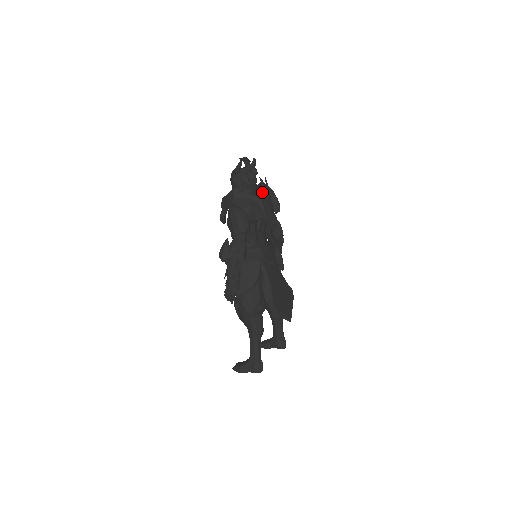
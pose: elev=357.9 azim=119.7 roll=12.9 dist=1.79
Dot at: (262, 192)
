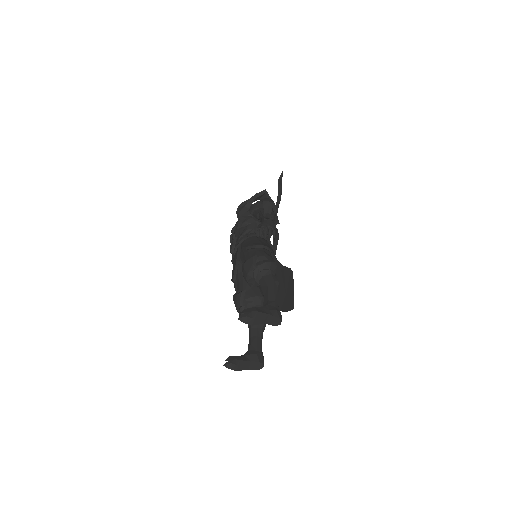
Dot at: (277, 211)
